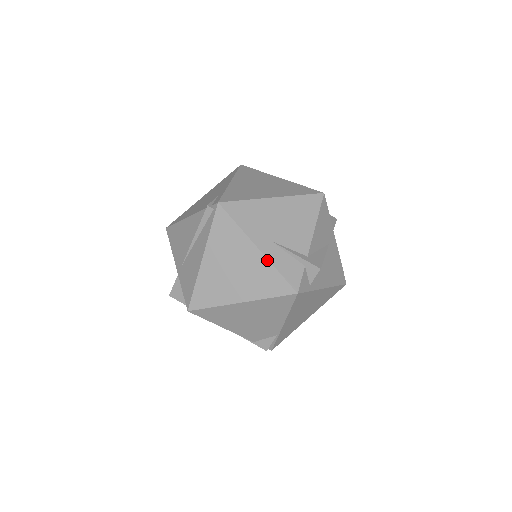
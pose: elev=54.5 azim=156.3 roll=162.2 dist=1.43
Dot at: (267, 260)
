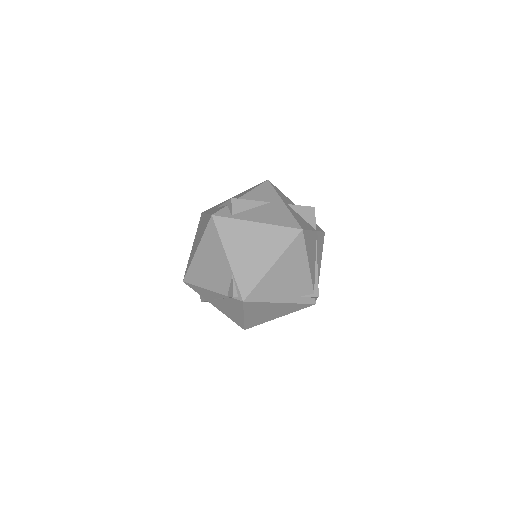
Dot at: (207, 215)
